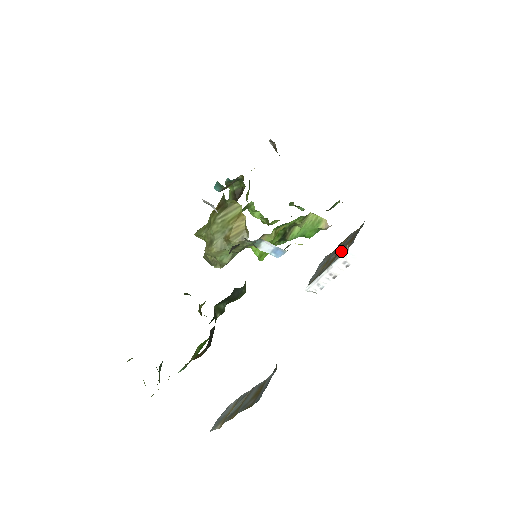
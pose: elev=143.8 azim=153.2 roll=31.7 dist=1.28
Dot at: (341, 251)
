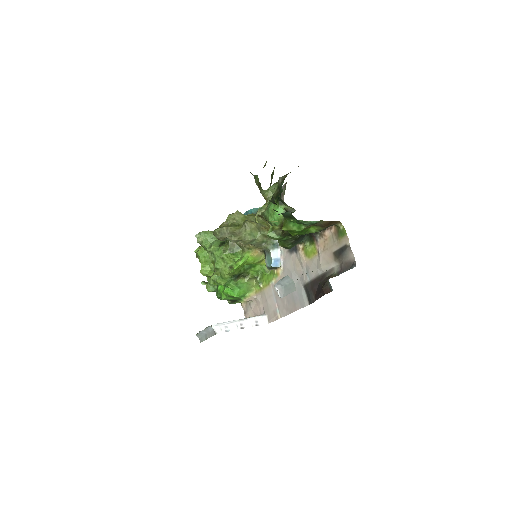
Dot at: occluded
